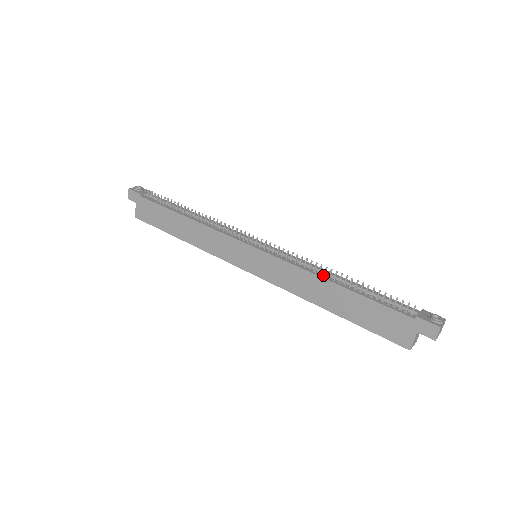
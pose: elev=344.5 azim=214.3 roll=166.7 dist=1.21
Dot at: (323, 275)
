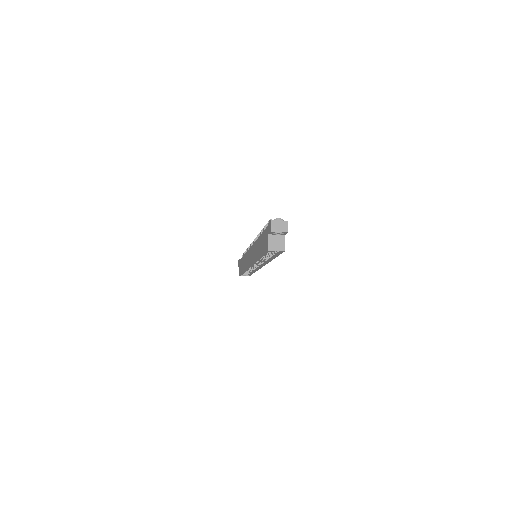
Dot at: occluded
